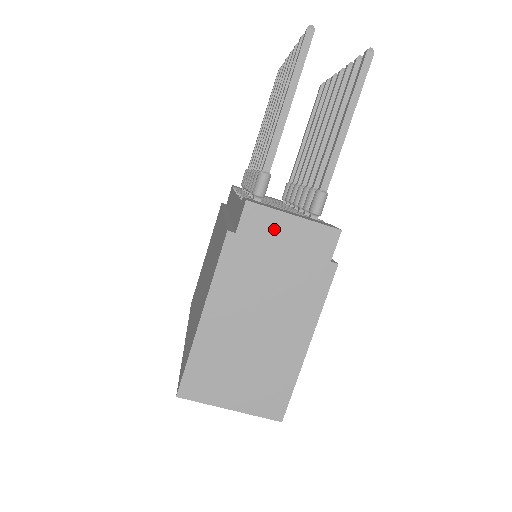
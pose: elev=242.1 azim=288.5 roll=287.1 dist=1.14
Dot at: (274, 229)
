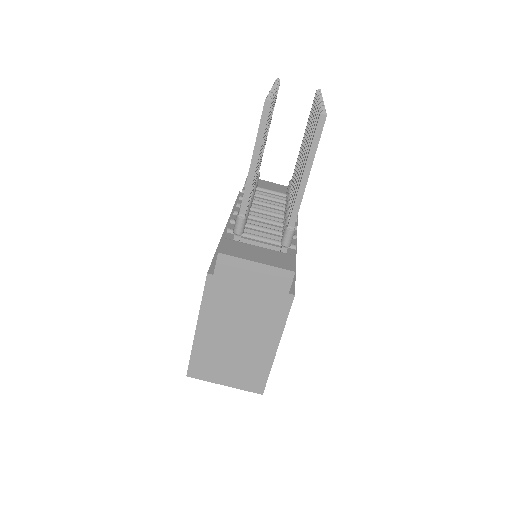
Dot at: (242, 272)
